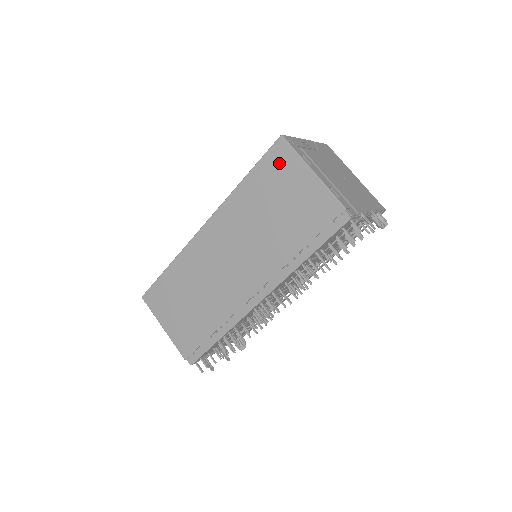
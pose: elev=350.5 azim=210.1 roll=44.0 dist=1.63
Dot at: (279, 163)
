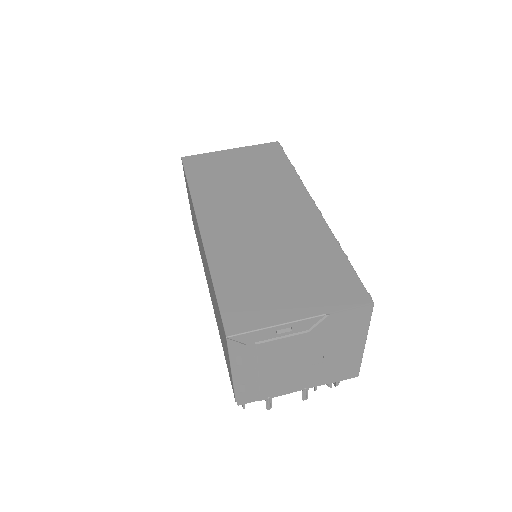
Dot at: (223, 331)
